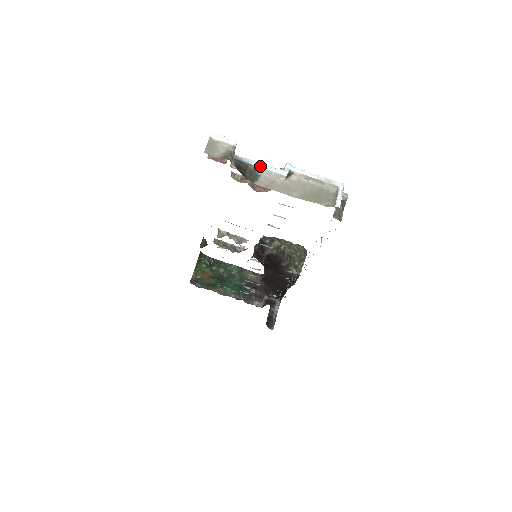
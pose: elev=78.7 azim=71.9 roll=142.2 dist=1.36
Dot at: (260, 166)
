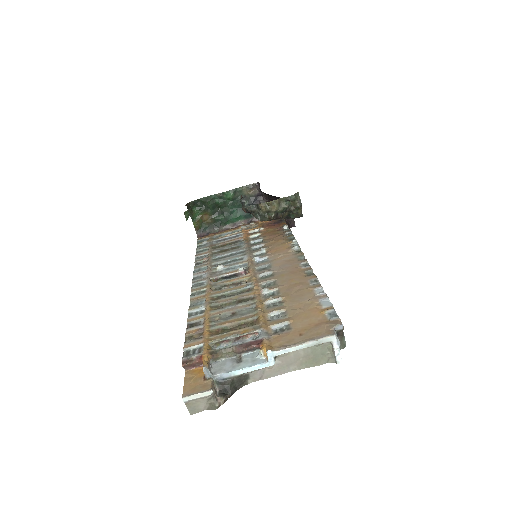
Dot at: (244, 372)
